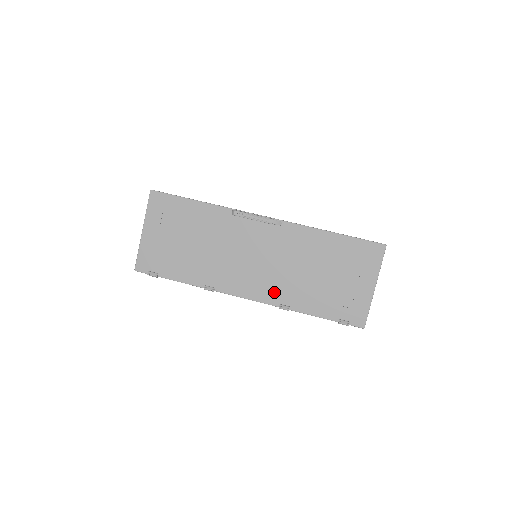
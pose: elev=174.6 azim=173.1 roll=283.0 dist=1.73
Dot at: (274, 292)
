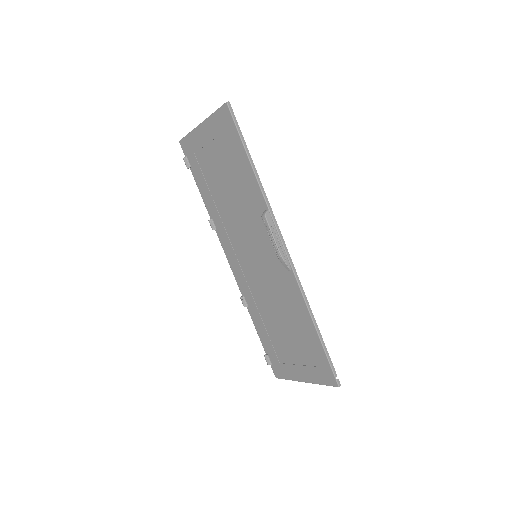
Dot at: (247, 287)
